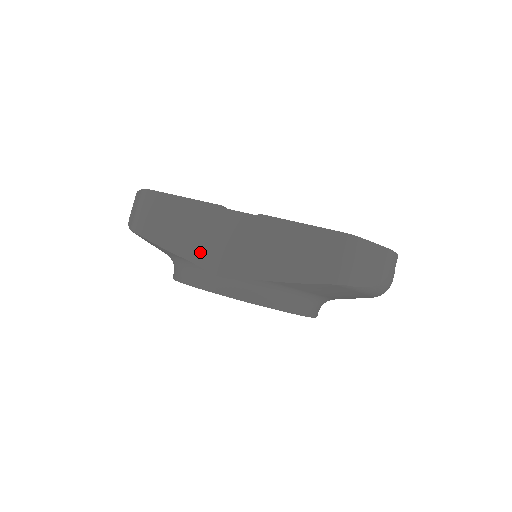
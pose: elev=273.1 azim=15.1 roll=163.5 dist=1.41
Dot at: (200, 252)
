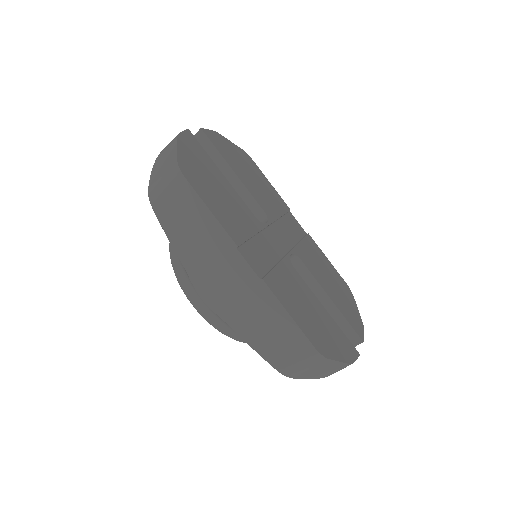
Dot at: (196, 266)
